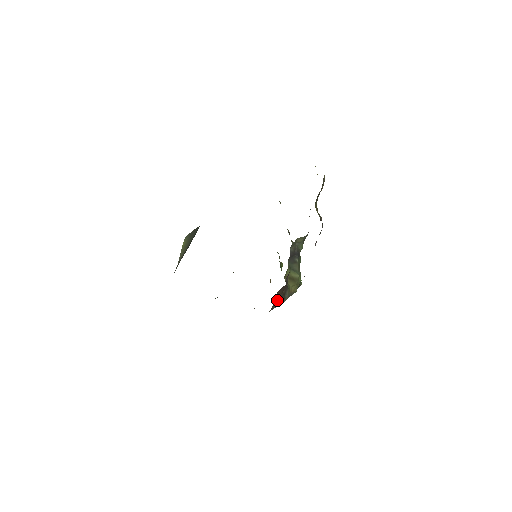
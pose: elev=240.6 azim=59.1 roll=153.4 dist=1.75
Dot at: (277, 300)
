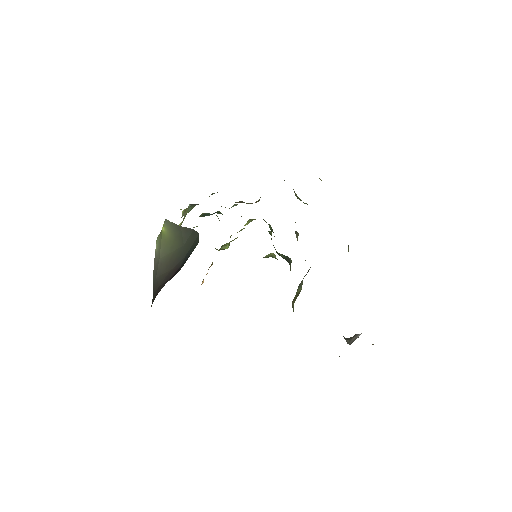
Dot at: occluded
